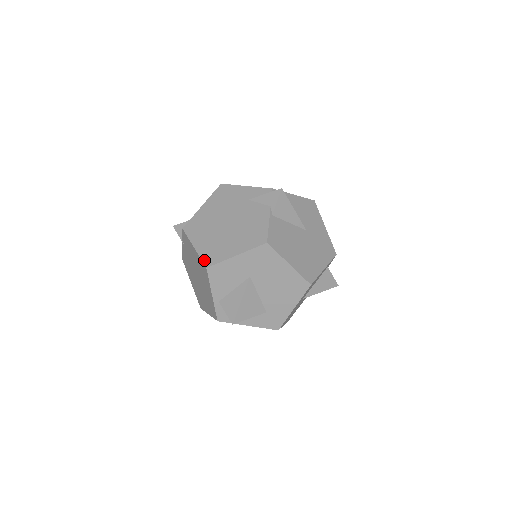
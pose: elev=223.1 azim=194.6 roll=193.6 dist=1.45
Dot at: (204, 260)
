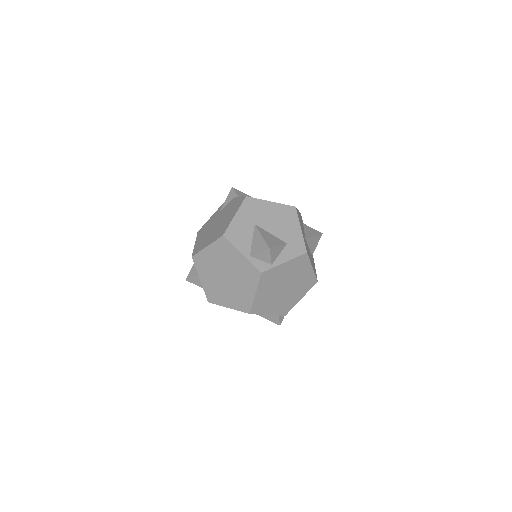
Dot at: (218, 238)
